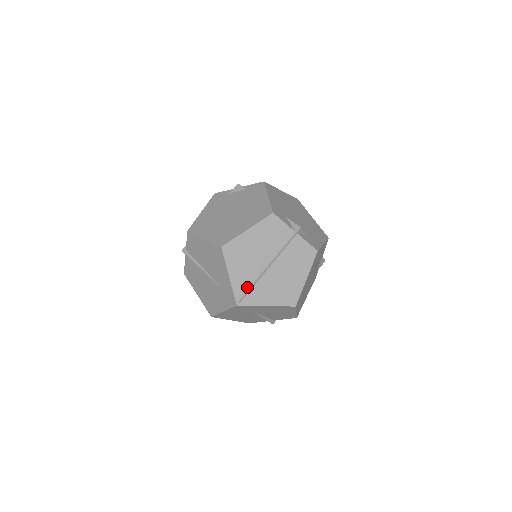
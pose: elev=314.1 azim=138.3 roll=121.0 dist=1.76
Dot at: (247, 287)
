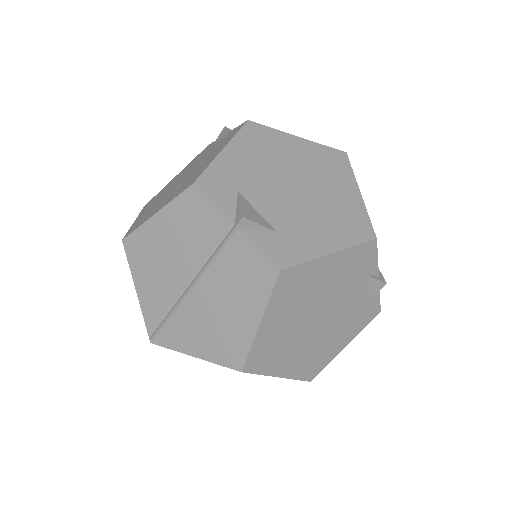
Dot at: (162, 316)
